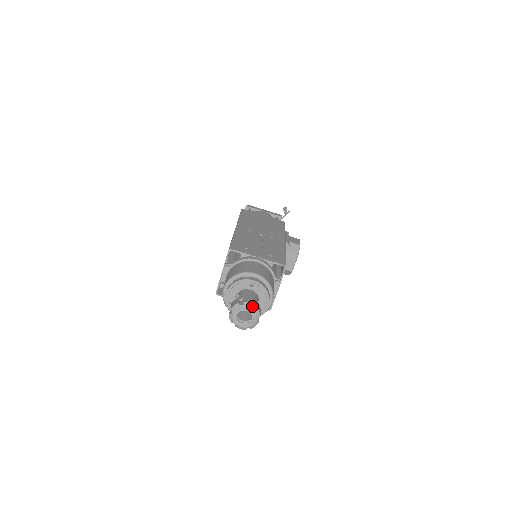
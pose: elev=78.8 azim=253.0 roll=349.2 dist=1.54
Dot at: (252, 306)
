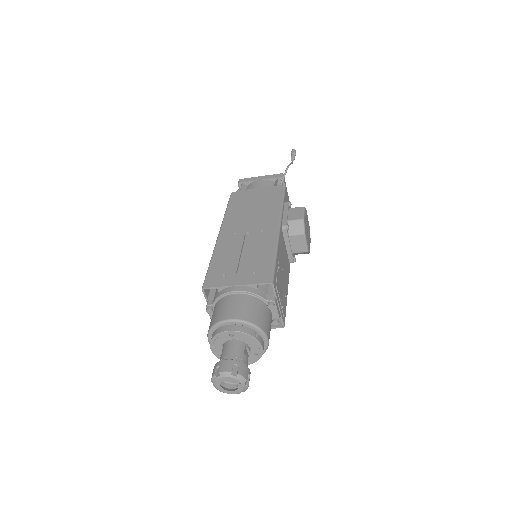
Dot at: (230, 374)
